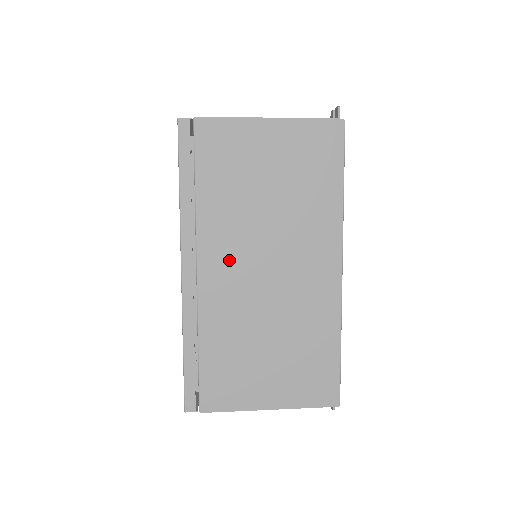
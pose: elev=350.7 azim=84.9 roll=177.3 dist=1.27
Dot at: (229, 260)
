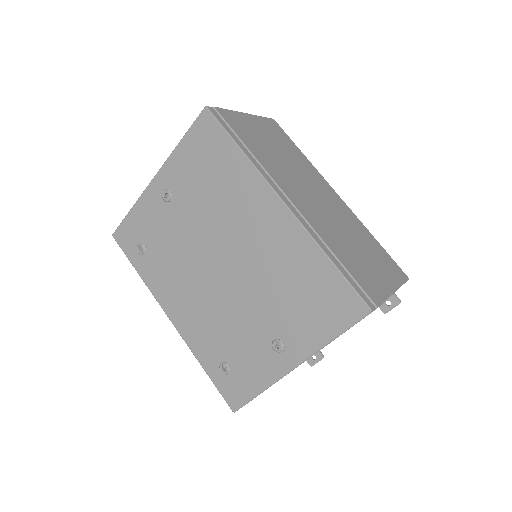
Dot at: (297, 192)
